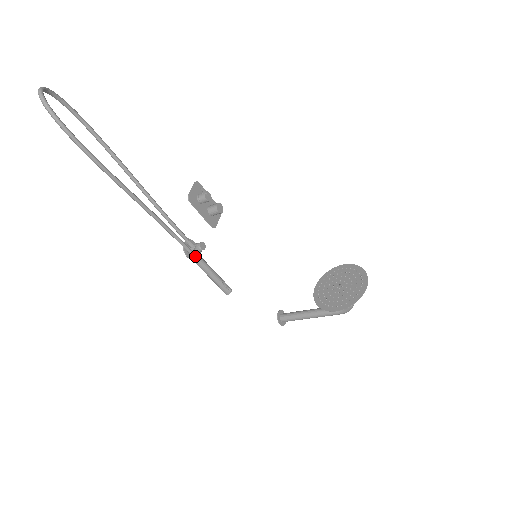
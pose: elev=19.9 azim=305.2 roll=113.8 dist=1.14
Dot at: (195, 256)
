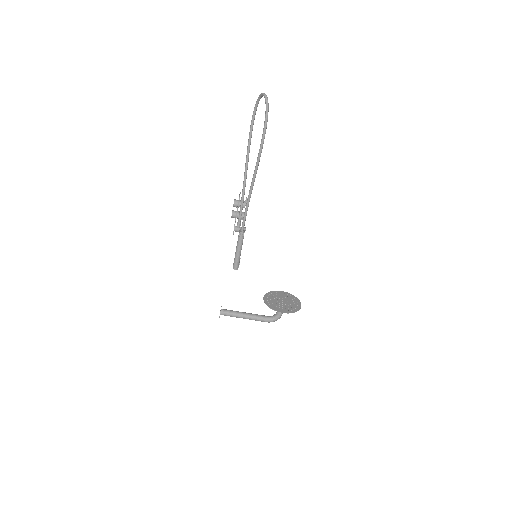
Dot at: occluded
